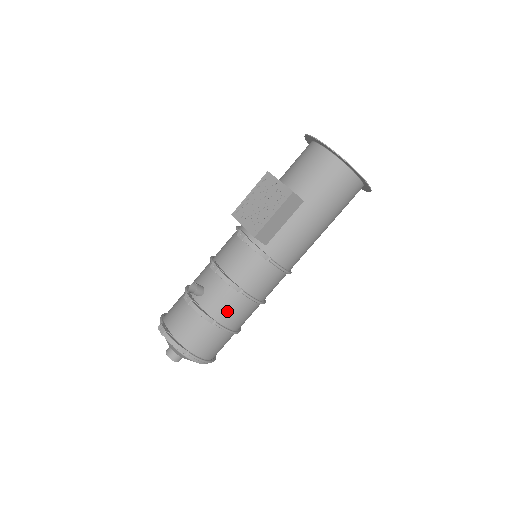
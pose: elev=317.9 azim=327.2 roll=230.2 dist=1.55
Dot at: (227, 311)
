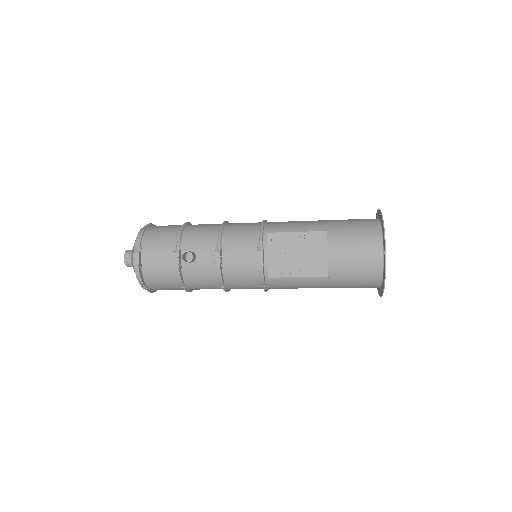
Dot at: (200, 286)
